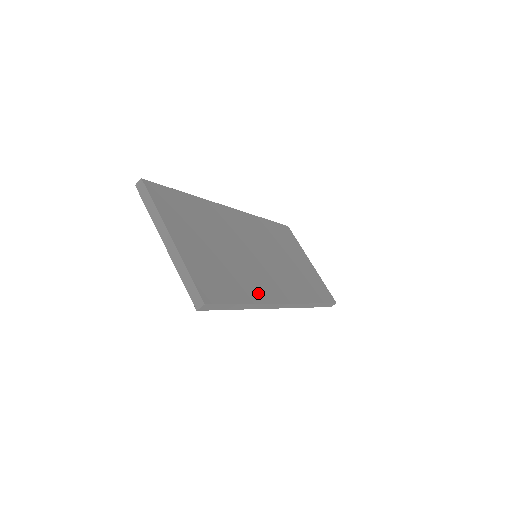
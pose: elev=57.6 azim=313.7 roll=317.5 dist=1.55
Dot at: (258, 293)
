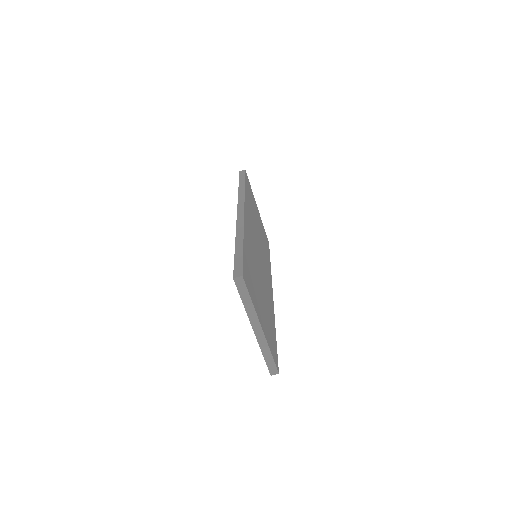
Dot at: (272, 311)
